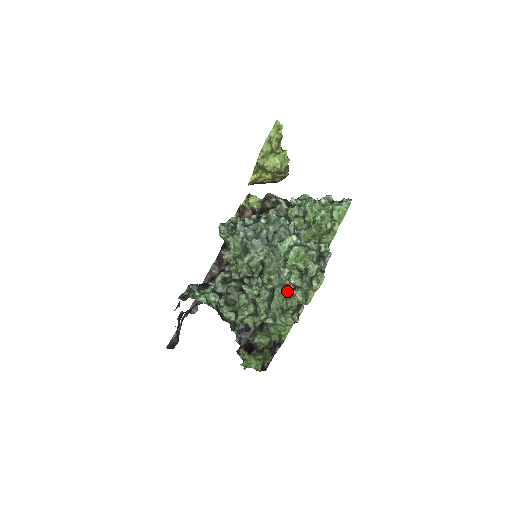
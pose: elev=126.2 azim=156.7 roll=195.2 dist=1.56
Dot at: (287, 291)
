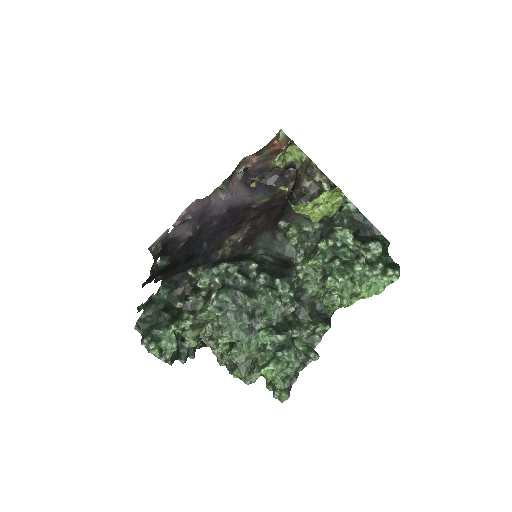
Dot at: (252, 367)
